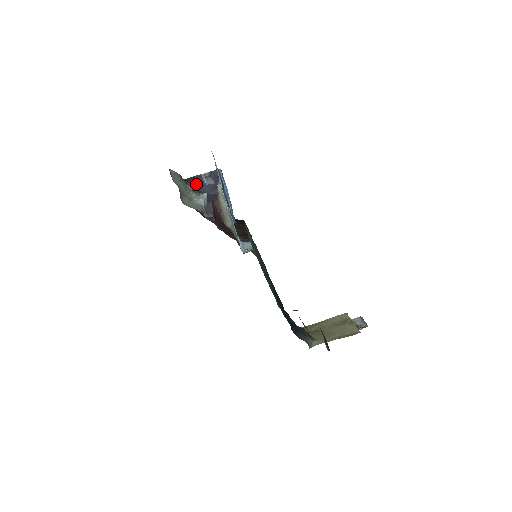
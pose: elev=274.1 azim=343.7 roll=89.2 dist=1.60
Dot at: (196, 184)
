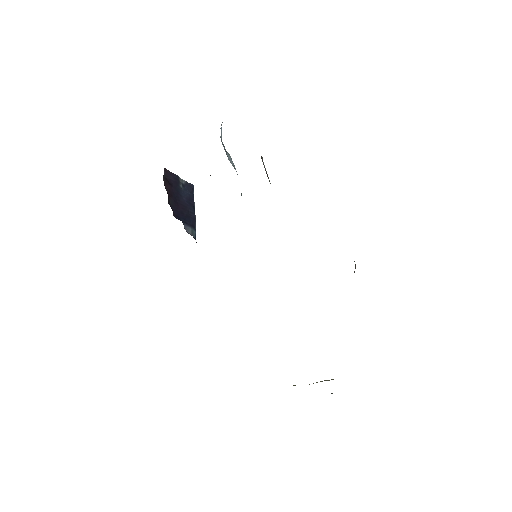
Dot at: (173, 181)
